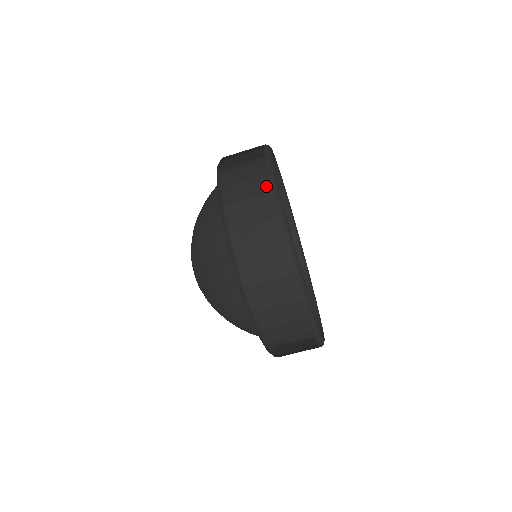
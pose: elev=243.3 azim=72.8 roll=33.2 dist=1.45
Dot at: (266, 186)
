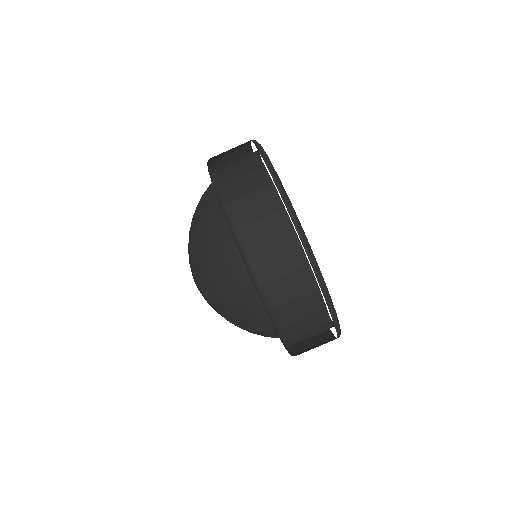
Dot at: (264, 179)
